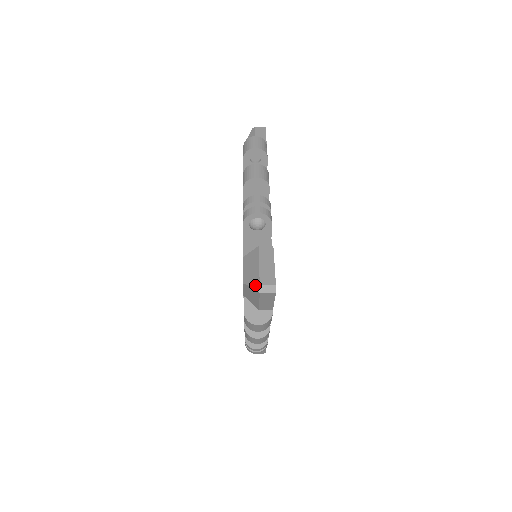
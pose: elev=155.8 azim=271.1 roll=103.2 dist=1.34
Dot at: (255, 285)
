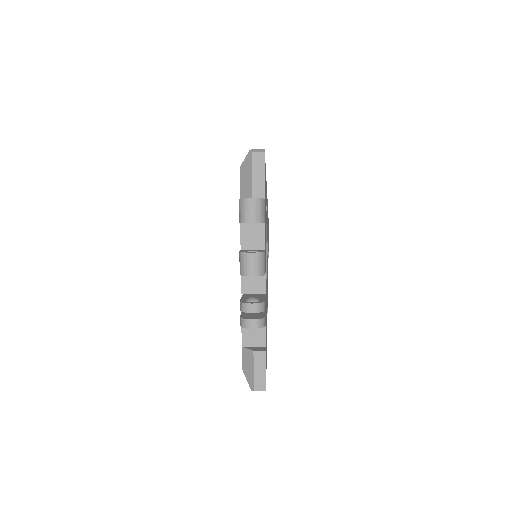
Dot at: (249, 153)
